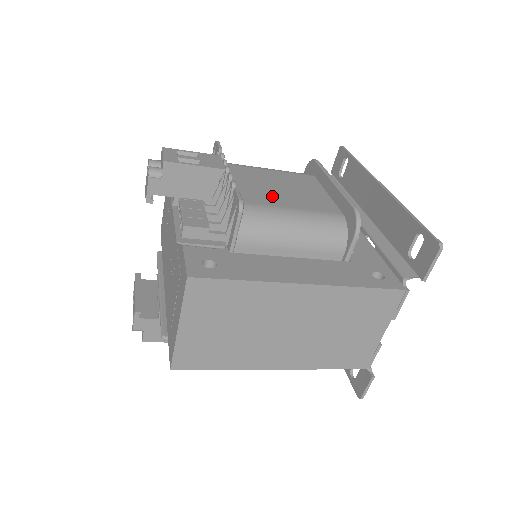
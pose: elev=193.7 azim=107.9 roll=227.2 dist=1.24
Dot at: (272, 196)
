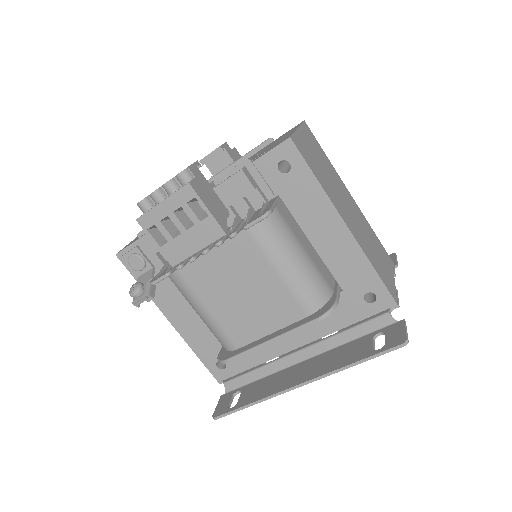
Dot at: occluded
